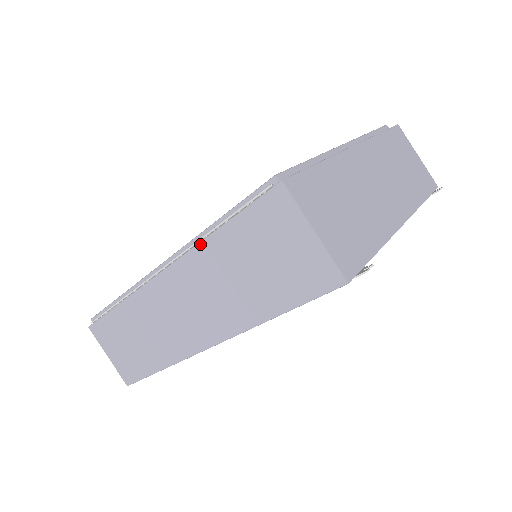
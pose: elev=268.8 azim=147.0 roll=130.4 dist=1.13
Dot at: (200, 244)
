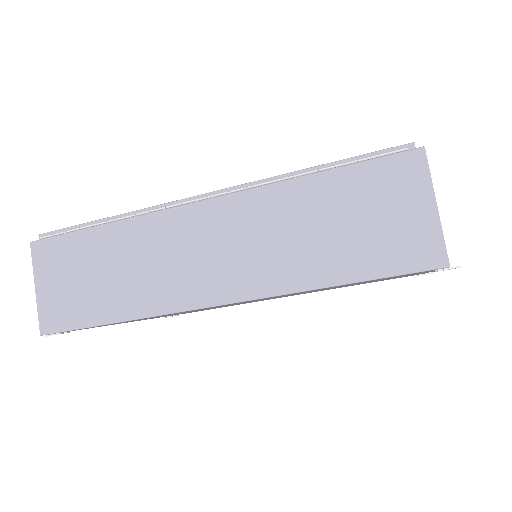
Dot at: (283, 182)
